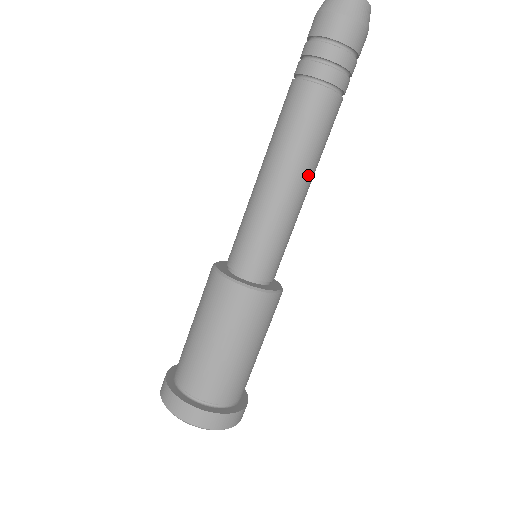
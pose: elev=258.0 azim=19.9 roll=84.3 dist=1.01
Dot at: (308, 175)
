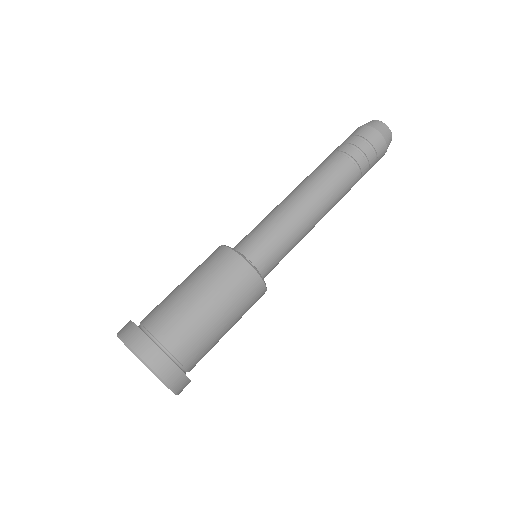
Dot at: occluded
